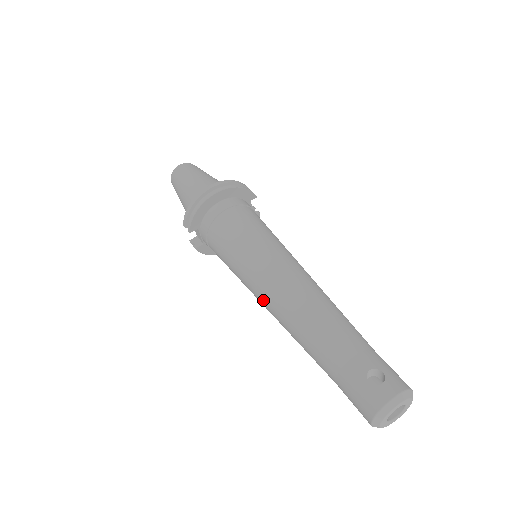
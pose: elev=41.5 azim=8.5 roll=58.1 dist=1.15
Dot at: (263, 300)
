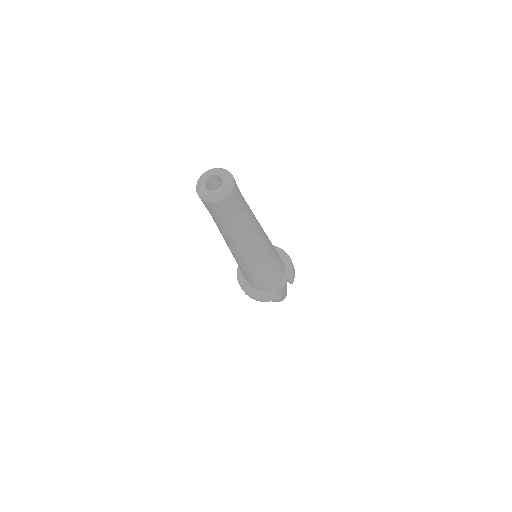
Dot at: occluded
